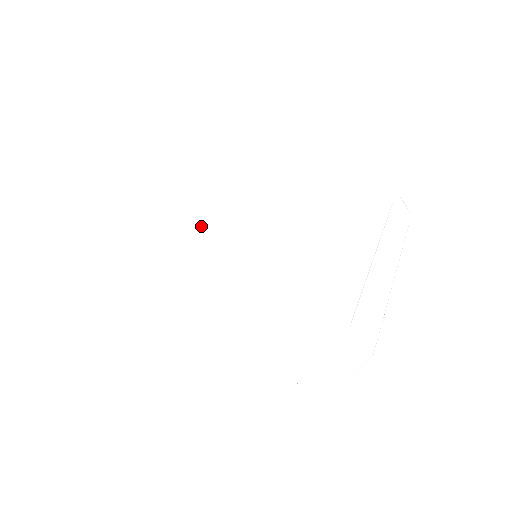
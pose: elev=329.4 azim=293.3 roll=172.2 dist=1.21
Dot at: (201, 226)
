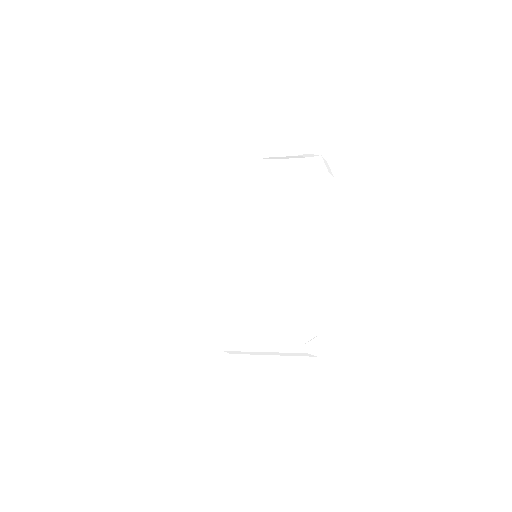
Dot at: (223, 225)
